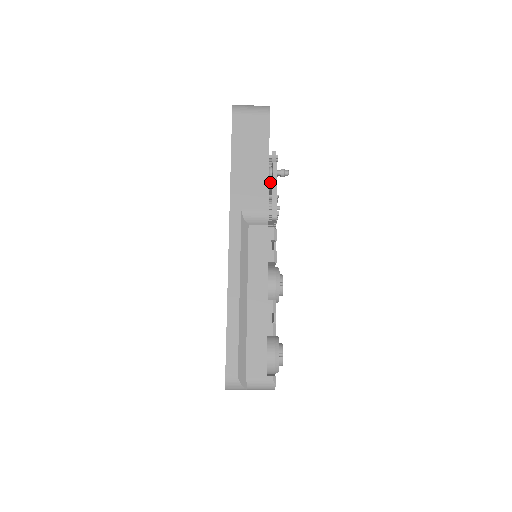
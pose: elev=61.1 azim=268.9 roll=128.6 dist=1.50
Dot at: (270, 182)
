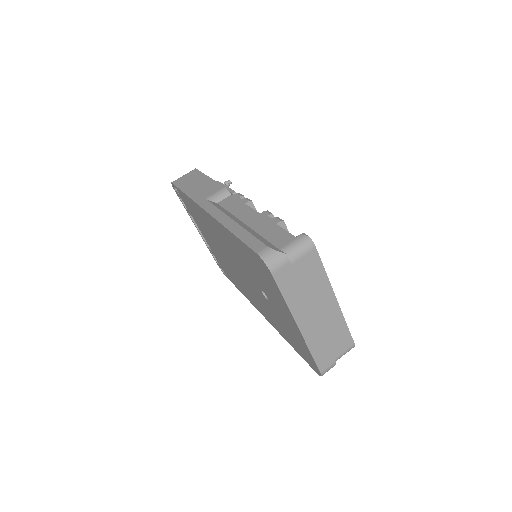
Dot at: occluded
